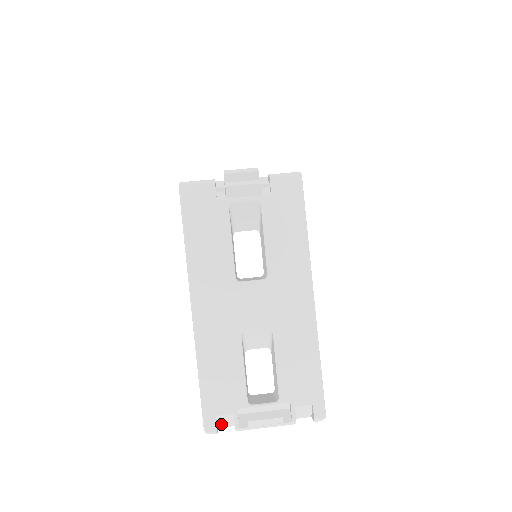
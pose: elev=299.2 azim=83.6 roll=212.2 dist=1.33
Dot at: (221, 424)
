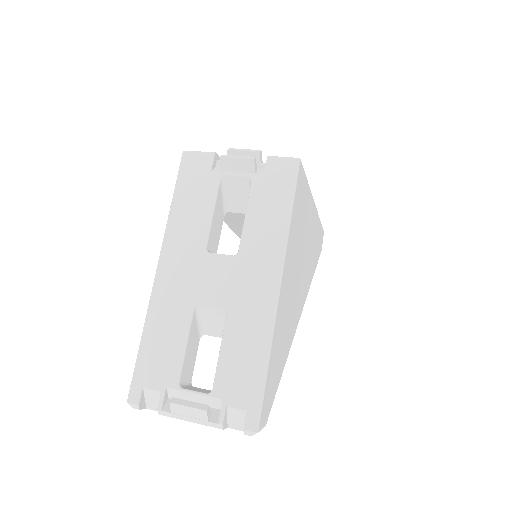
Dot at: (149, 404)
